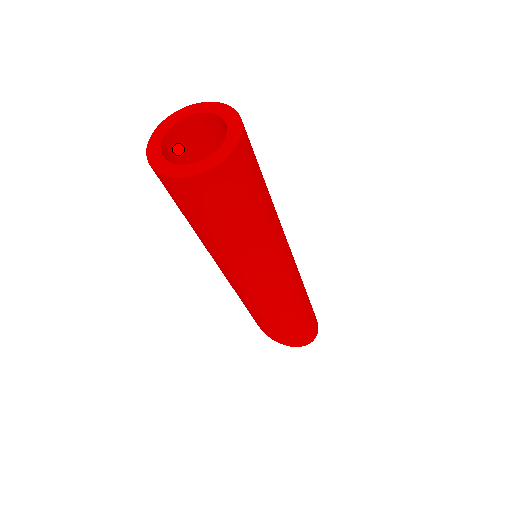
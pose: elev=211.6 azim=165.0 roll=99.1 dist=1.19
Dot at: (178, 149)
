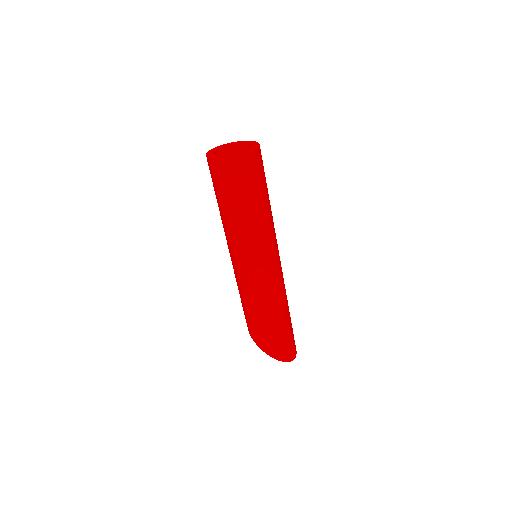
Dot at: occluded
